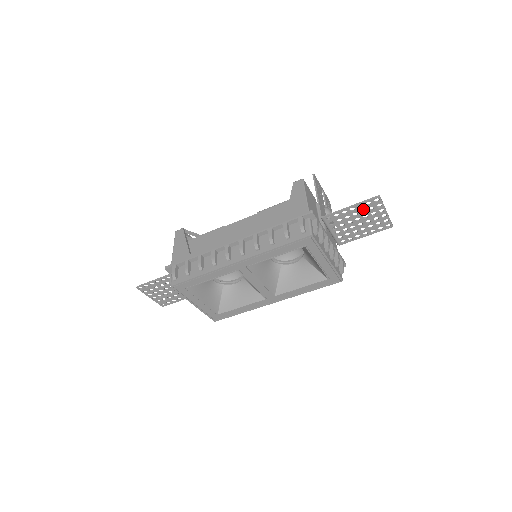
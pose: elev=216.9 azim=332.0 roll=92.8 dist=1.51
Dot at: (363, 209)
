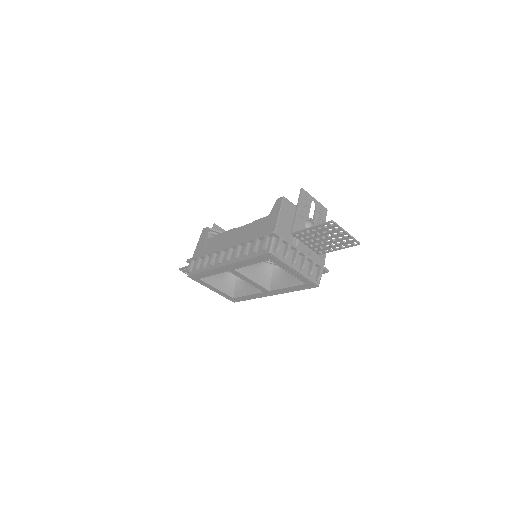
Dot at: (324, 230)
